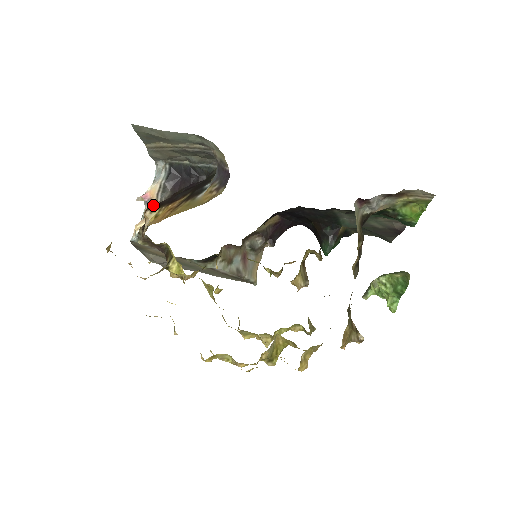
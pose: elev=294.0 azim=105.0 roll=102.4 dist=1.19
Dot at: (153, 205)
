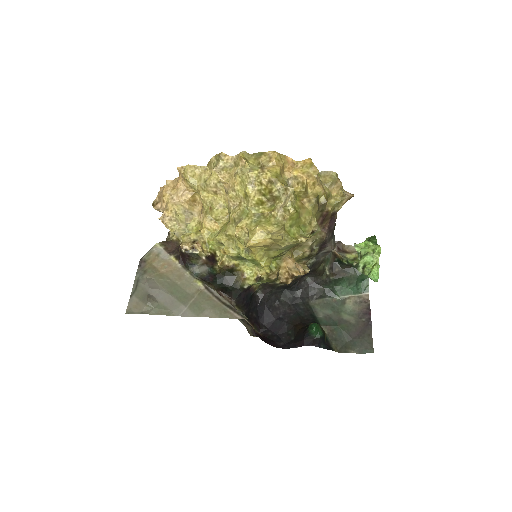
Dot at: occluded
